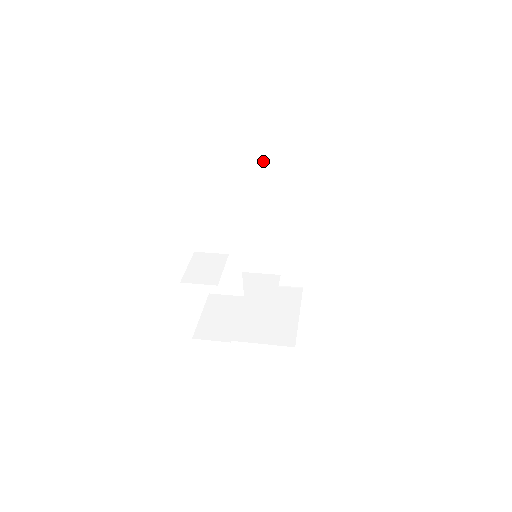
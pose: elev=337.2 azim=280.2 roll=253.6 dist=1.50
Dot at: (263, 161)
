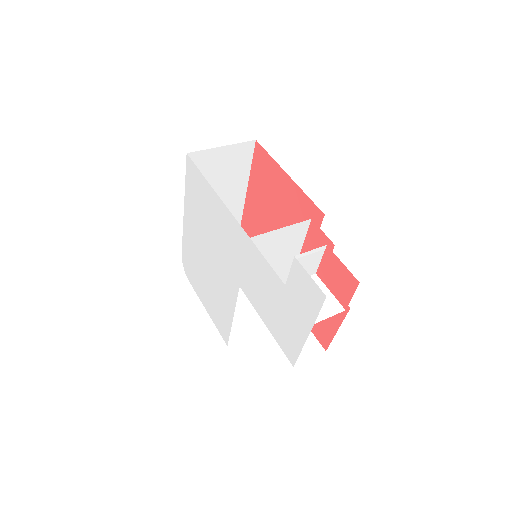
Dot at: (213, 151)
